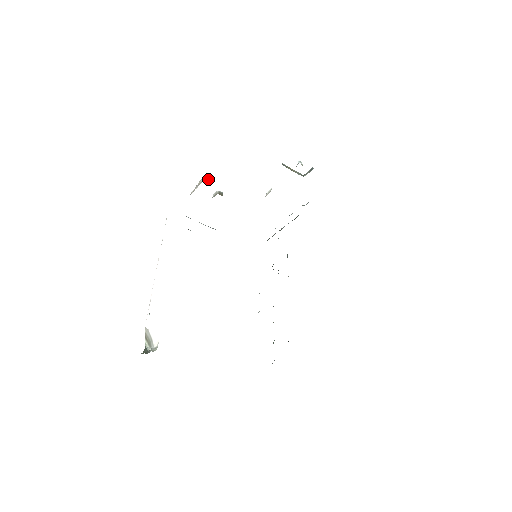
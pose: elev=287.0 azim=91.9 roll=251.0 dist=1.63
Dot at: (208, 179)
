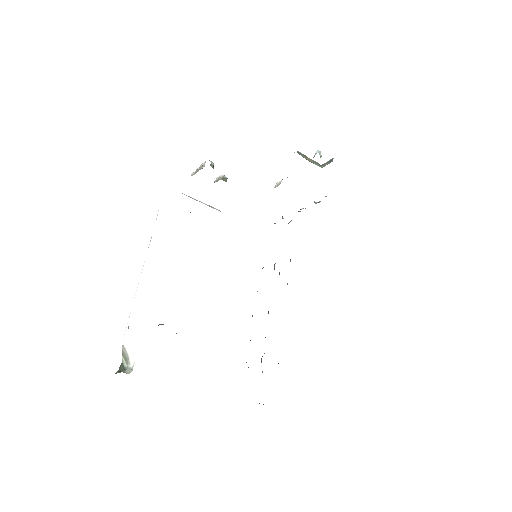
Dot at: (210, 164)
